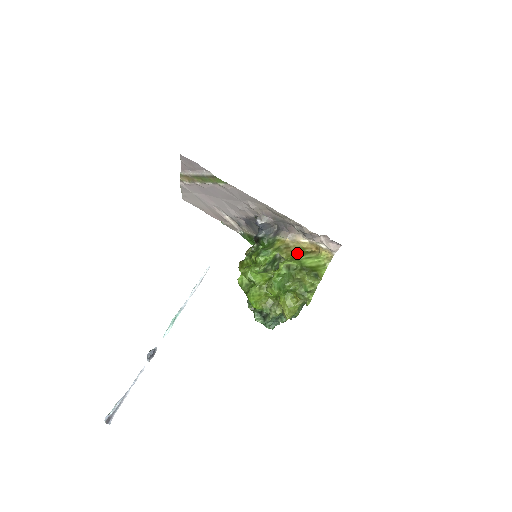
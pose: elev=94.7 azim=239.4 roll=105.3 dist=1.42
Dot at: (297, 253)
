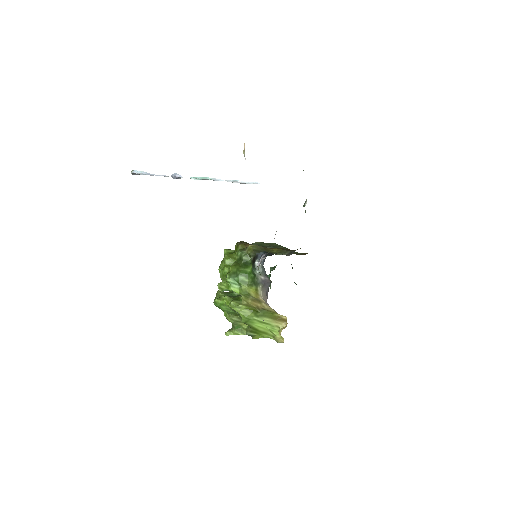
Dot at: (260, 311)
